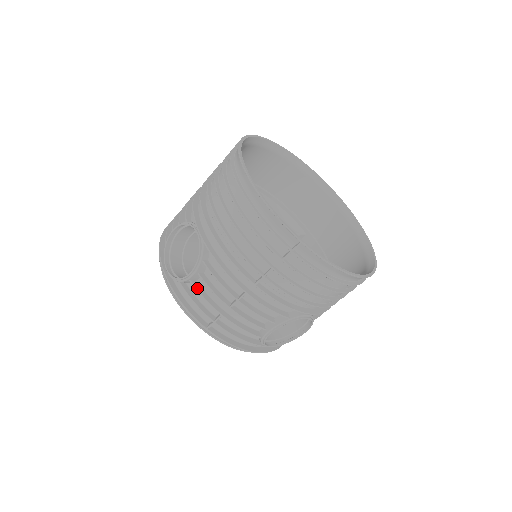
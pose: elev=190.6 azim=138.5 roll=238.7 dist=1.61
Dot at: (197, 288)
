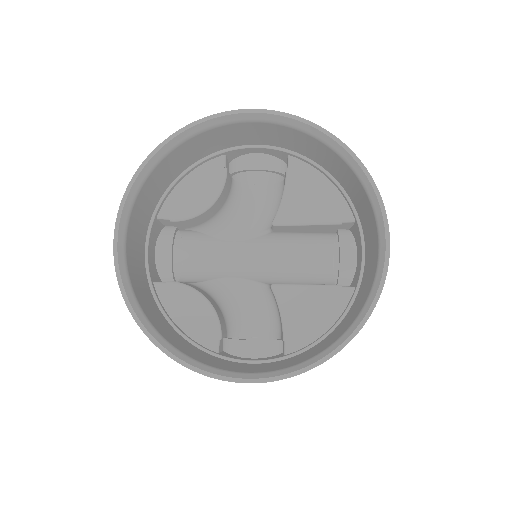
Dot at: occluded
